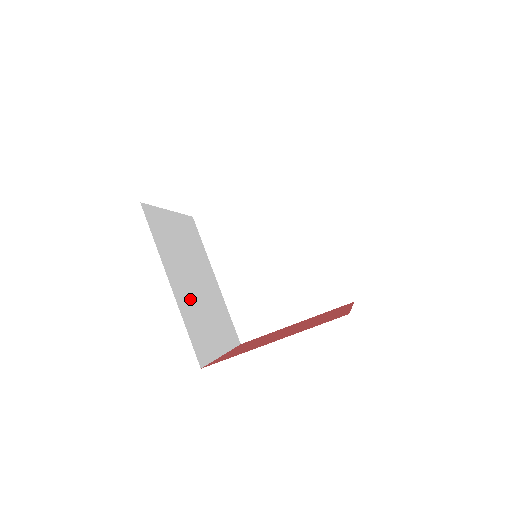
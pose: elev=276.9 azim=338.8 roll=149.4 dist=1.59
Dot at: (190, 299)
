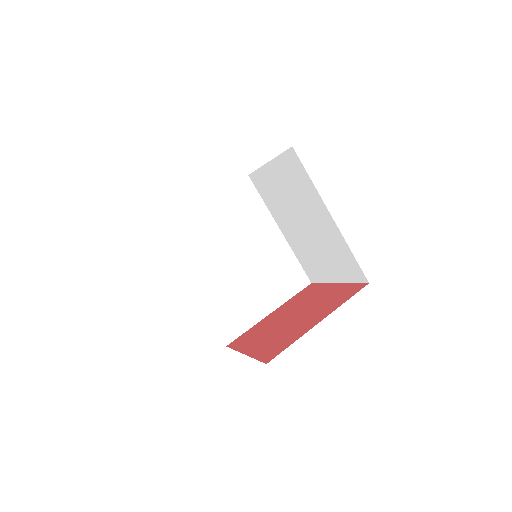
Dot at: occluded
